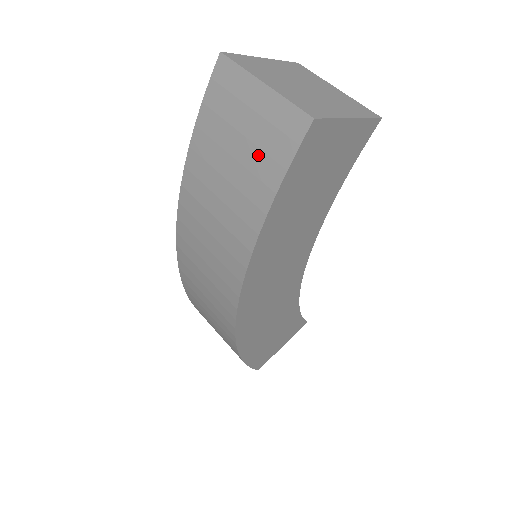
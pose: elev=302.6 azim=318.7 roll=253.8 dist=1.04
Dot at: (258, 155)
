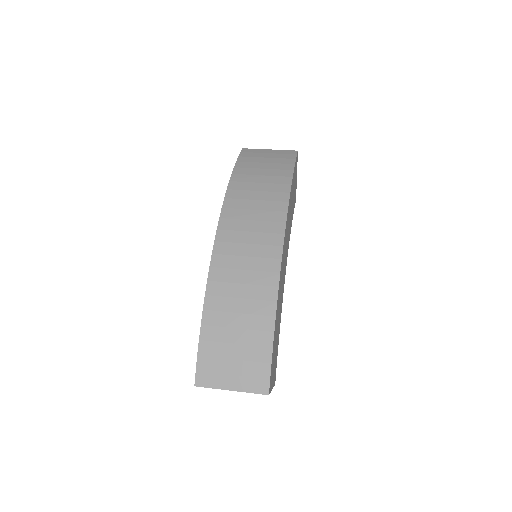
Dot at: (279, 159)
